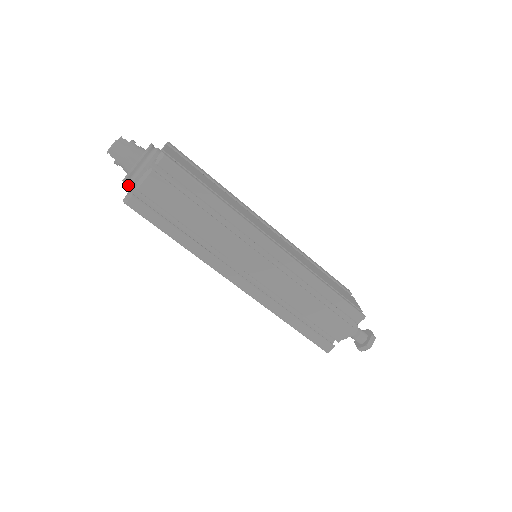
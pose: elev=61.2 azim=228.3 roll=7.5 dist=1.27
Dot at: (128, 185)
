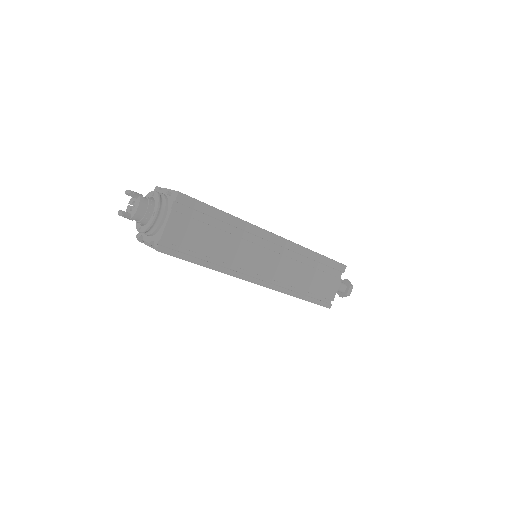
Dot at: occluded
